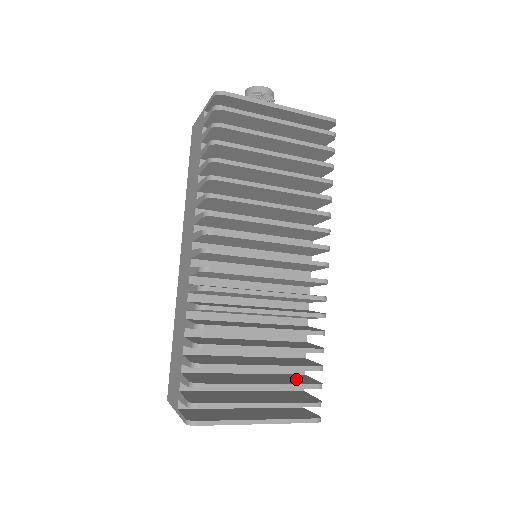
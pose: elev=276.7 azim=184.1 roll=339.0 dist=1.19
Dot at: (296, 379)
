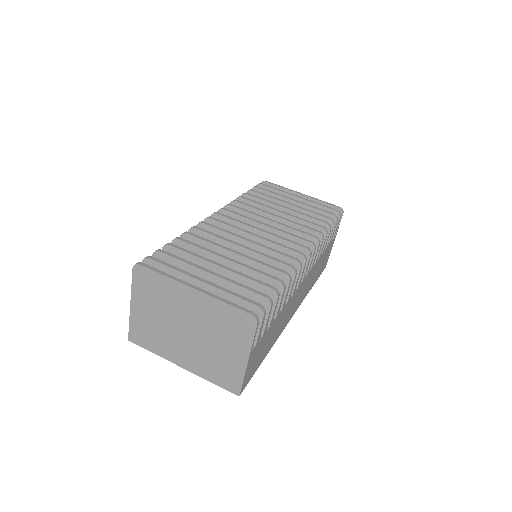
Dot at: occluded
